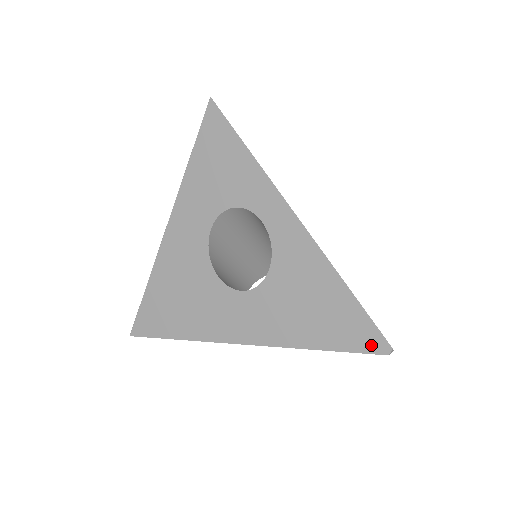
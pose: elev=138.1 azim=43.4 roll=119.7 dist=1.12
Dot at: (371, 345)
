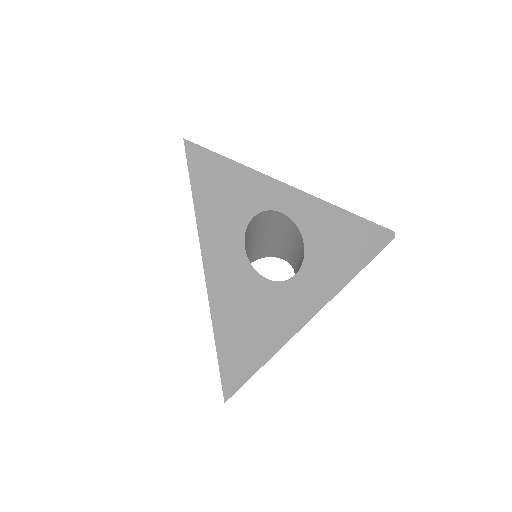
Dot at: (384, 240)
